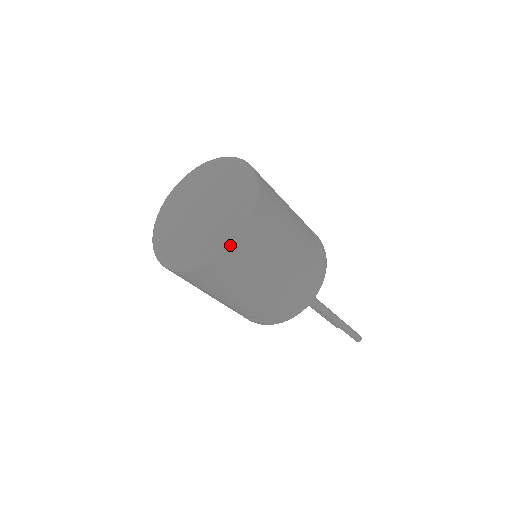
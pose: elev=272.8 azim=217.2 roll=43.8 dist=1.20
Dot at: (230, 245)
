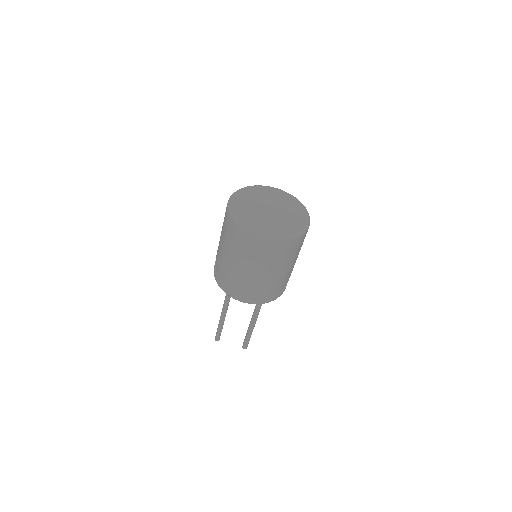
Dot at: (300, 236)
